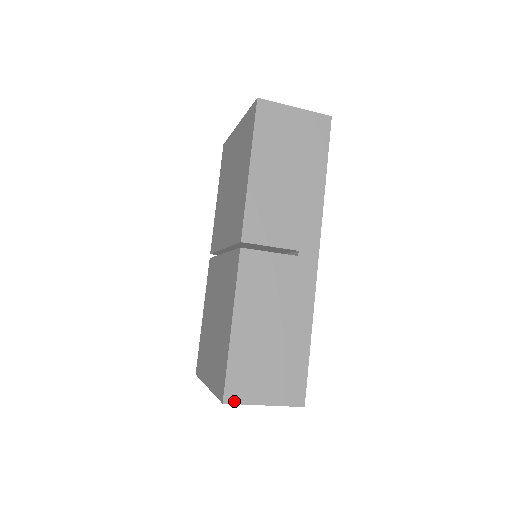
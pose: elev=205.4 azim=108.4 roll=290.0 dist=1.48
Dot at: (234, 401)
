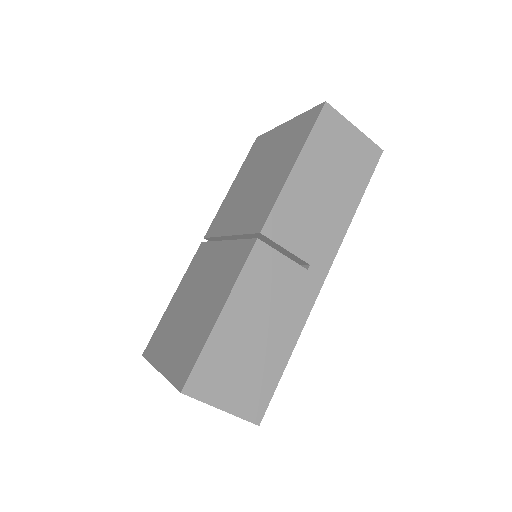
Dot at: (193, 394)
